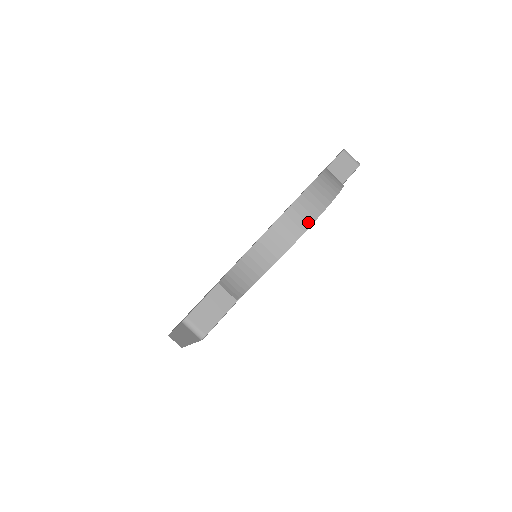
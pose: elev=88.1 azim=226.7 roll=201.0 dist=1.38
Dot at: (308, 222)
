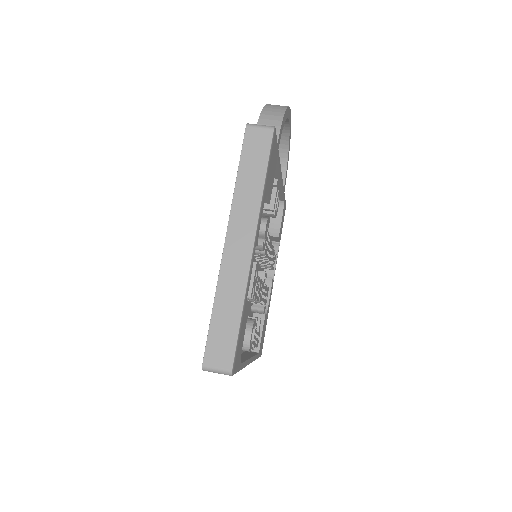
Dot at: occluded
